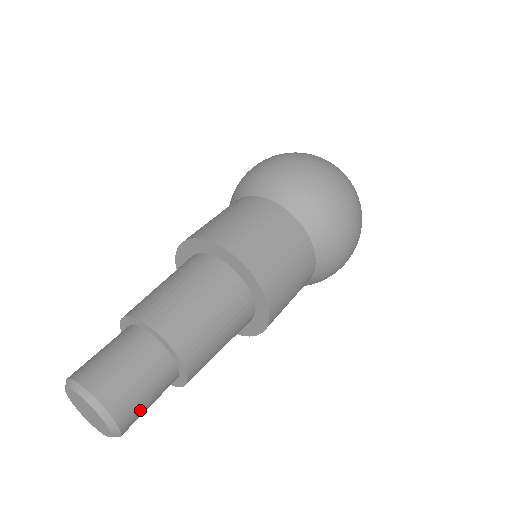
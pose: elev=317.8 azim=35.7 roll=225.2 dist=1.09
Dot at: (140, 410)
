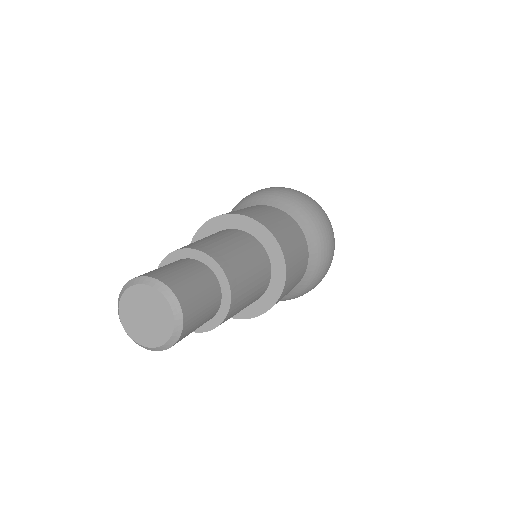
Dot at: (188, 334)
